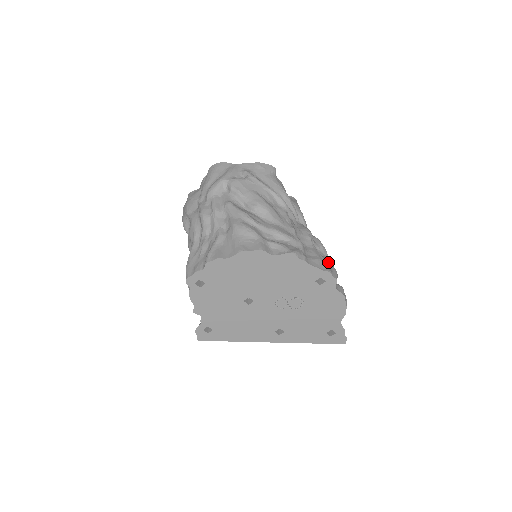
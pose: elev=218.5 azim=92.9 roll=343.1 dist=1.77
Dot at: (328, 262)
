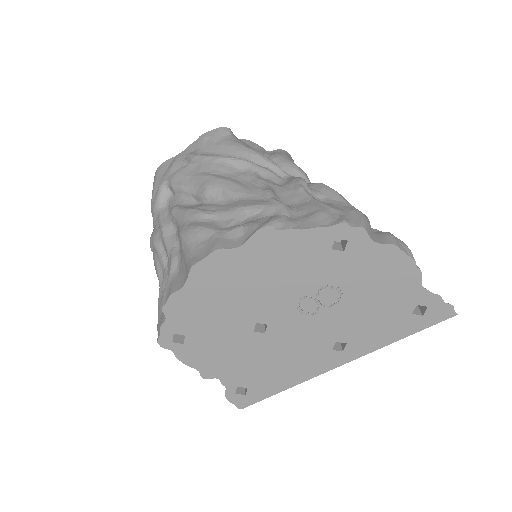
Dot at: (342, 208)
